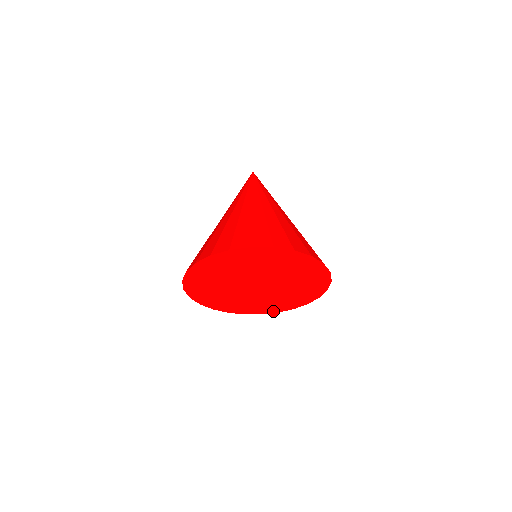
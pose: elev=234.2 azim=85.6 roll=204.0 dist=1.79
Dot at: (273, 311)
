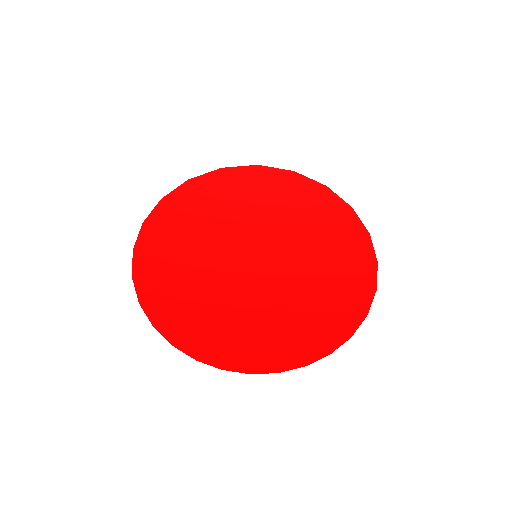
Dot at: (270, 368)
